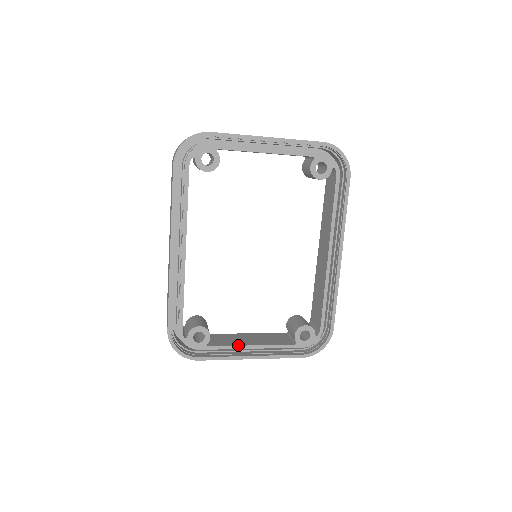
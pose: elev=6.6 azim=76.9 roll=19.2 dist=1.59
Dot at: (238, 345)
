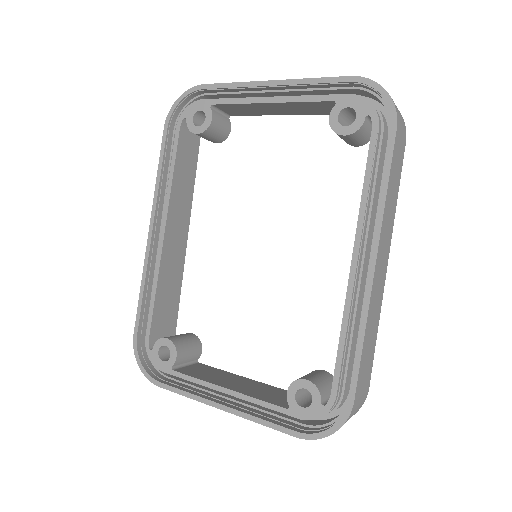
Dot at: (208, 381)
